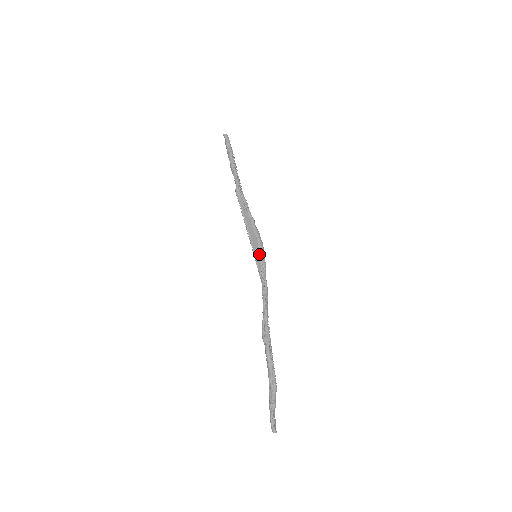
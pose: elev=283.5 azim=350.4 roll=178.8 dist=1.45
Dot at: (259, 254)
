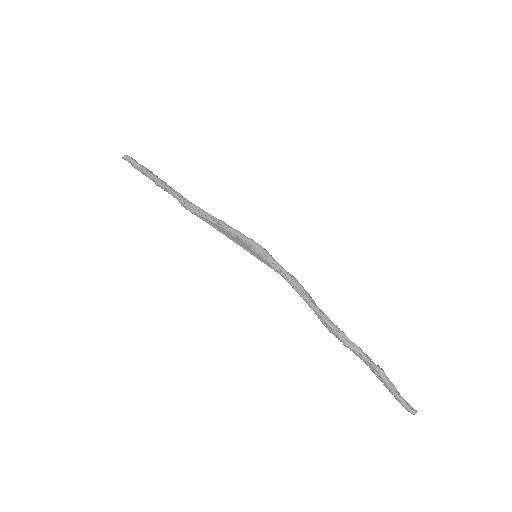
Dot at: (256, 253)
